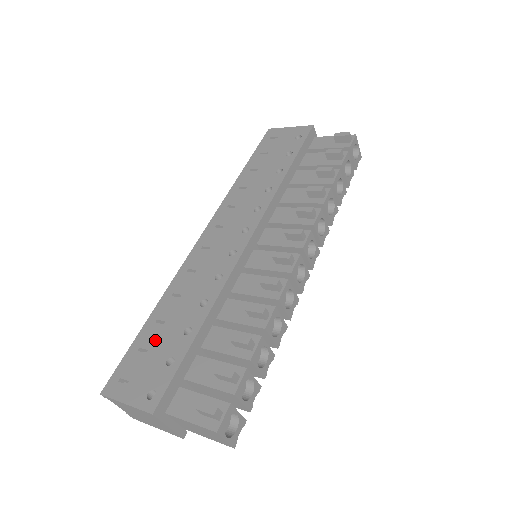
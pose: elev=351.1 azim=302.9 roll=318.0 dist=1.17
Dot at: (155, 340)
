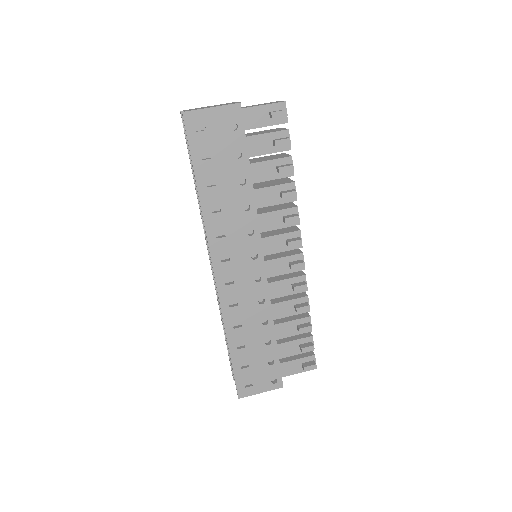
Dot at: (249, 358)
